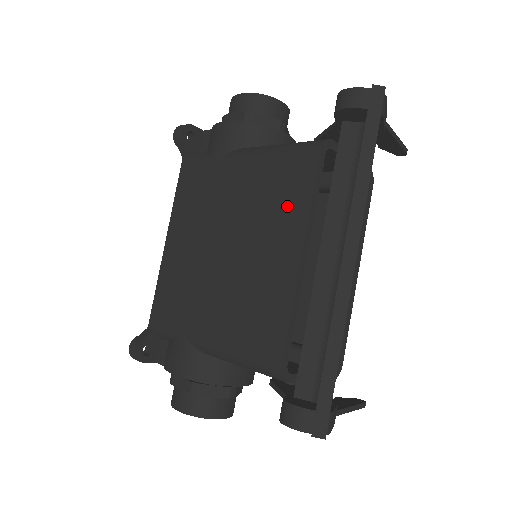
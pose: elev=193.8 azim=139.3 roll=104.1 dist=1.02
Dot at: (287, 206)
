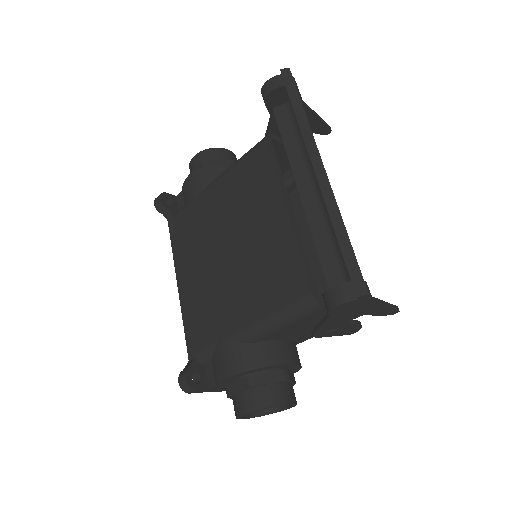
Dot at: (261, 188)
